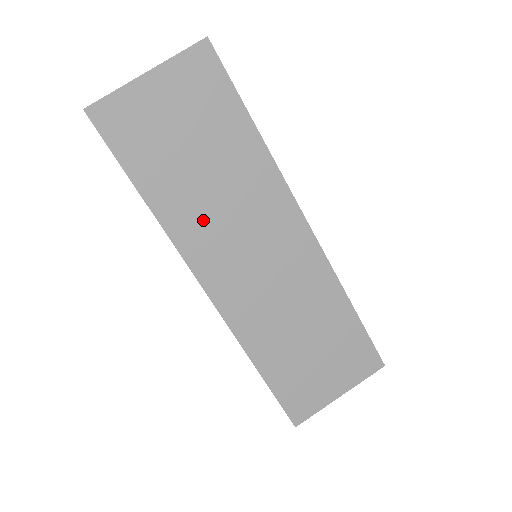
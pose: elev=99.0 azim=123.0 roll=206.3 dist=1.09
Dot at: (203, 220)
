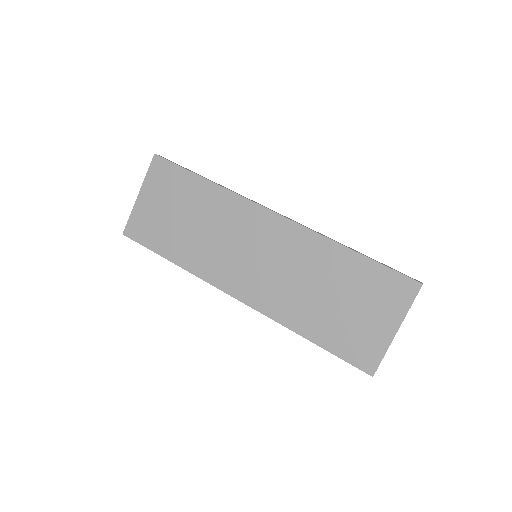
Dot at: (208, 253)
